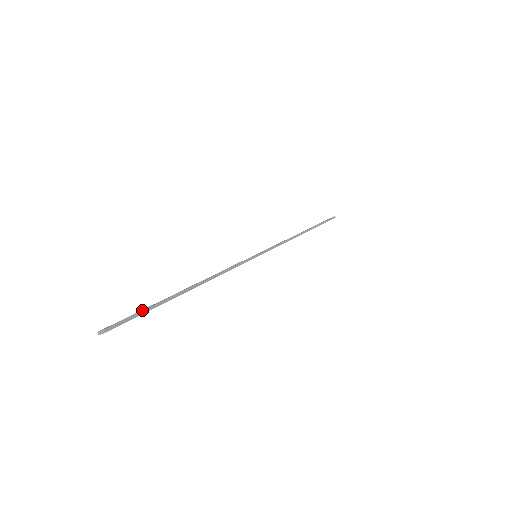
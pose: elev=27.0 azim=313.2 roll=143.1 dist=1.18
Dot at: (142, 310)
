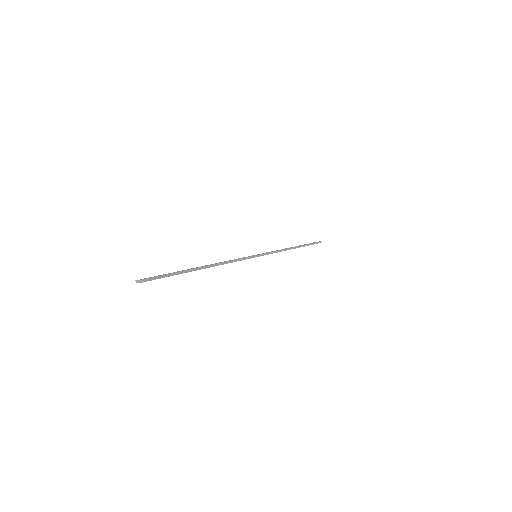
Dot at: (170, 273)
